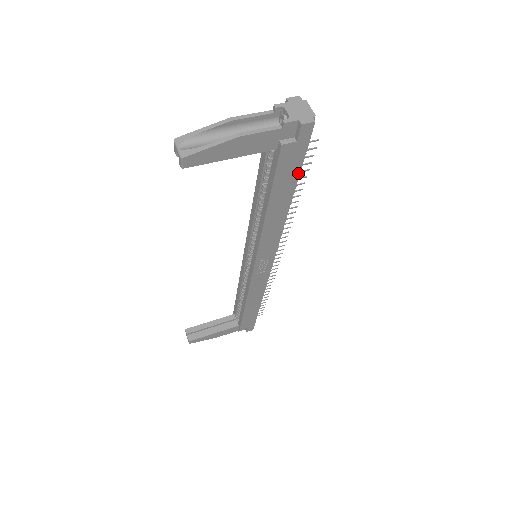
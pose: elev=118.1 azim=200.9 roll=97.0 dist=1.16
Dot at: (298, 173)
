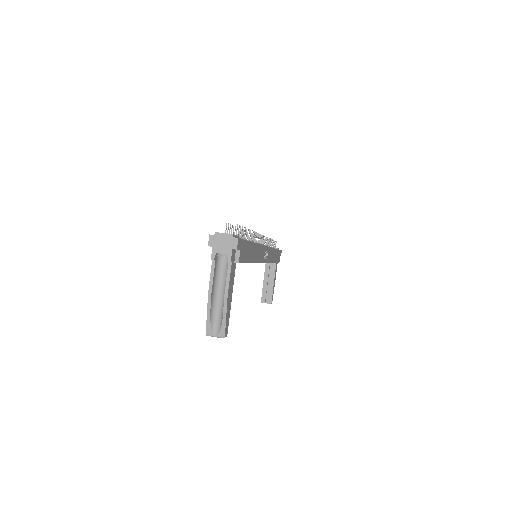
Dot at: (248, 242)
